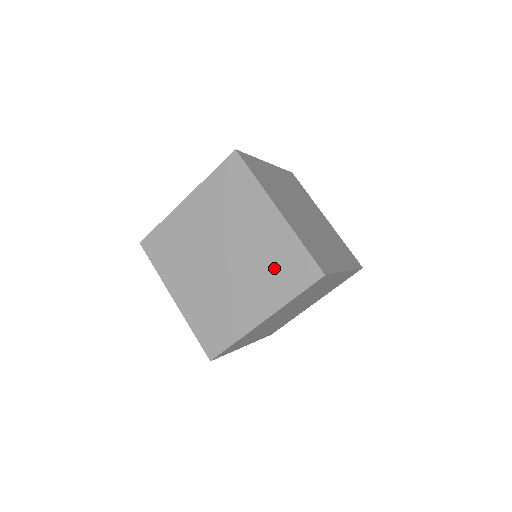
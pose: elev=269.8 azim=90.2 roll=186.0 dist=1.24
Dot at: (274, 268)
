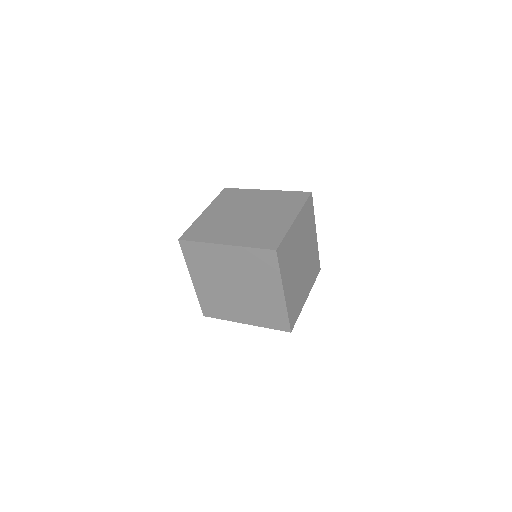
Dot at: (265, 312)
